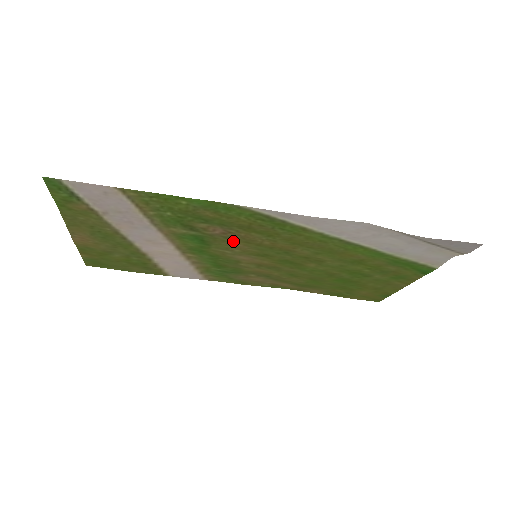
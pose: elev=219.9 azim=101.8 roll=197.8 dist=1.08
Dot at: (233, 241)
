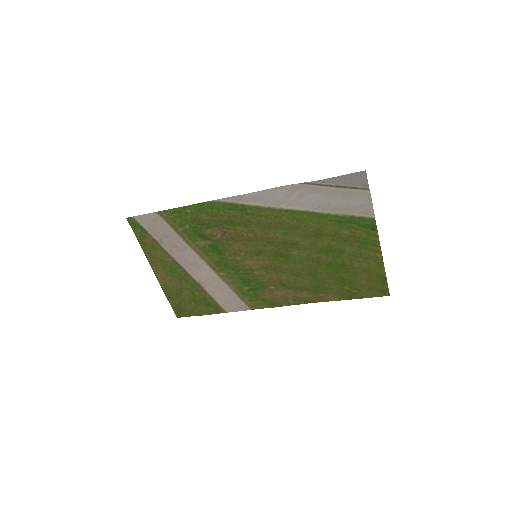
Dot at: (233, 242)
